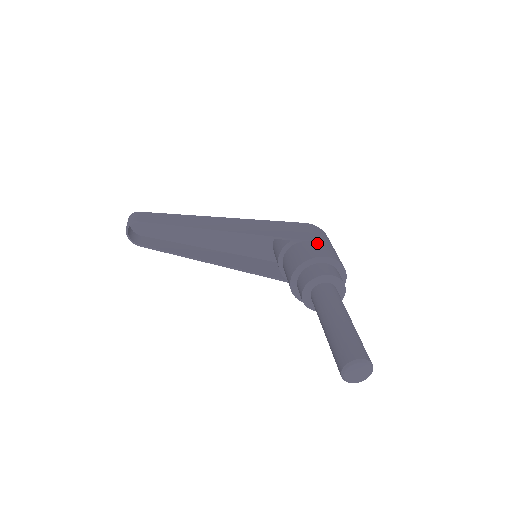
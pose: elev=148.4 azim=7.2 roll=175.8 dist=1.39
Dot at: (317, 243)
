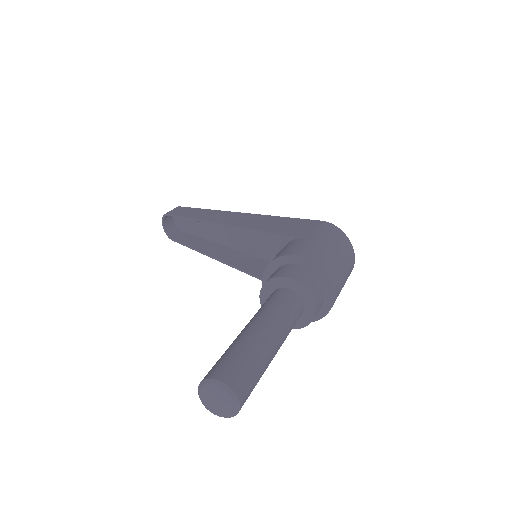
Dot at: (307, 241)
